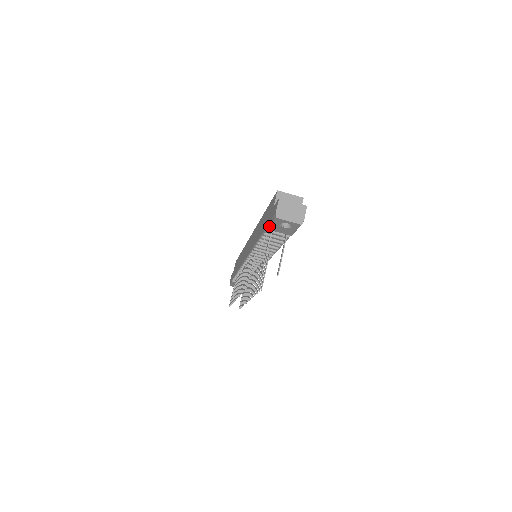
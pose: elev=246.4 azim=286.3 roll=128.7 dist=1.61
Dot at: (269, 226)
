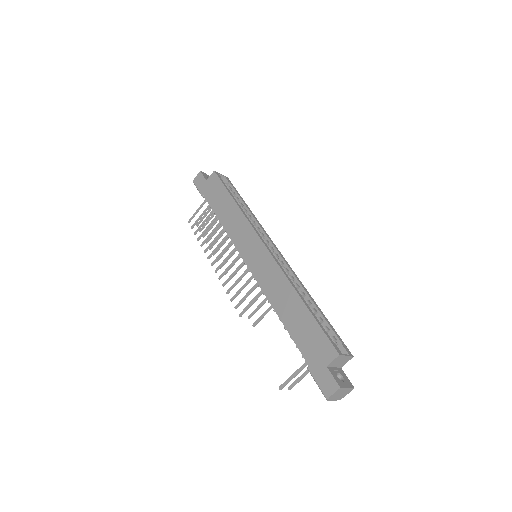
Dot at: (311, 374)
